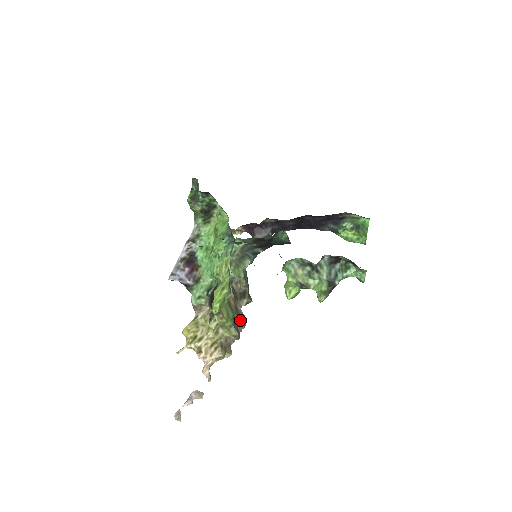
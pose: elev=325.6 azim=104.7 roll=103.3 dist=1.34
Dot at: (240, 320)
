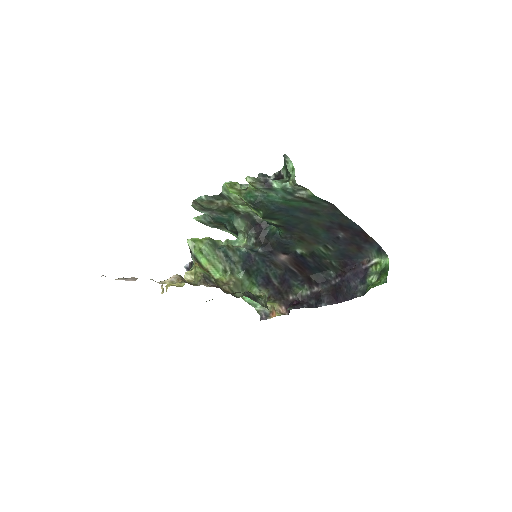
Dot at: (216, 286)
